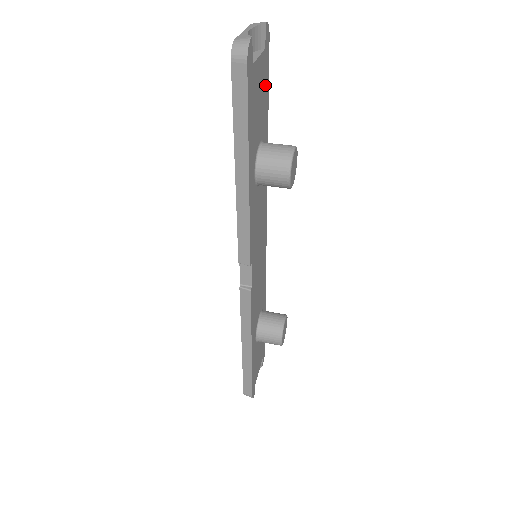
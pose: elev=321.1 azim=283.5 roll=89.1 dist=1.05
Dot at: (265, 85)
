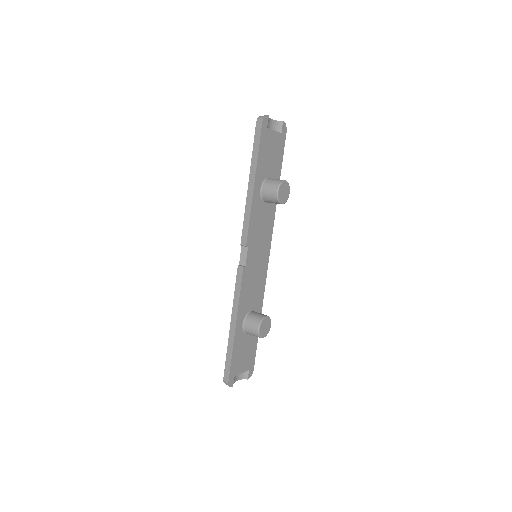
Dot at: (279, 152)
